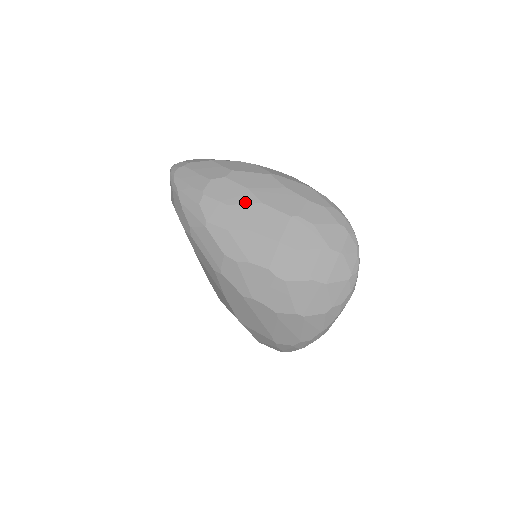
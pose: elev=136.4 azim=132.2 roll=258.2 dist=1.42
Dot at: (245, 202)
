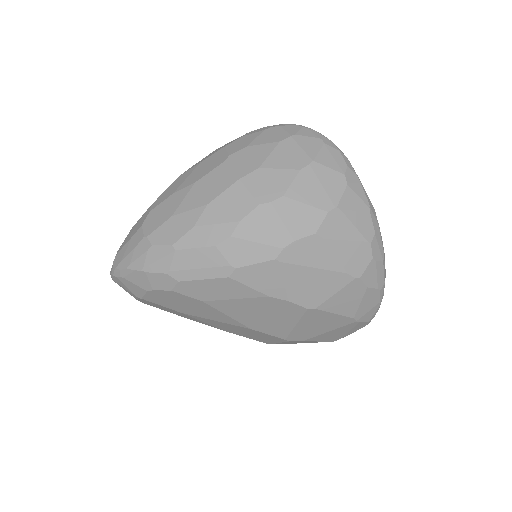
Dot at: (182, 198)
